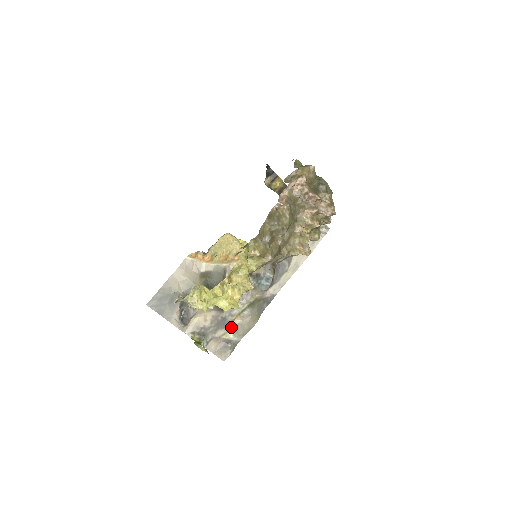
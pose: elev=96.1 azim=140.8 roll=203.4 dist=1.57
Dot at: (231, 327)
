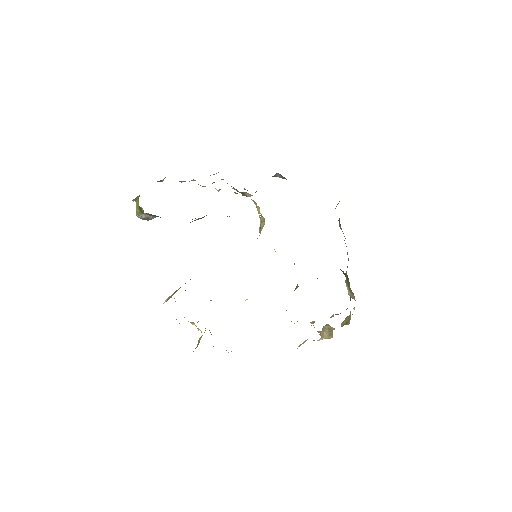
Dot at: occluded
